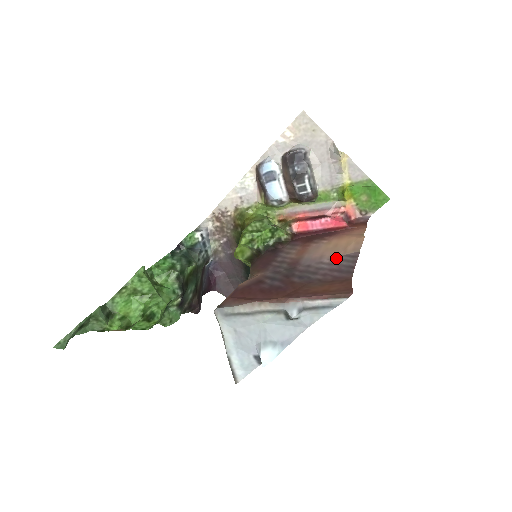
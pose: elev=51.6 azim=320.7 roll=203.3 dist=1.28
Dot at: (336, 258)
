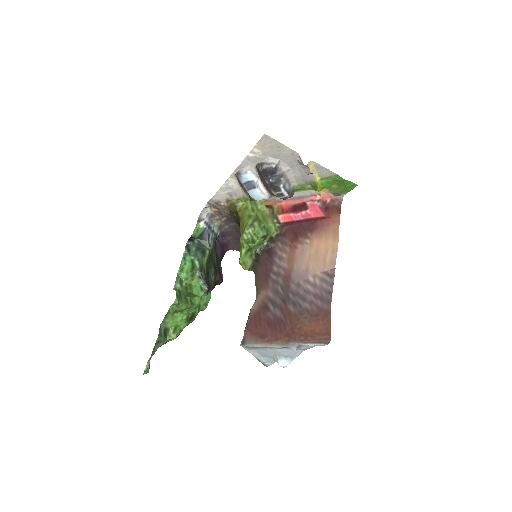
Dot at: (318, 276)
